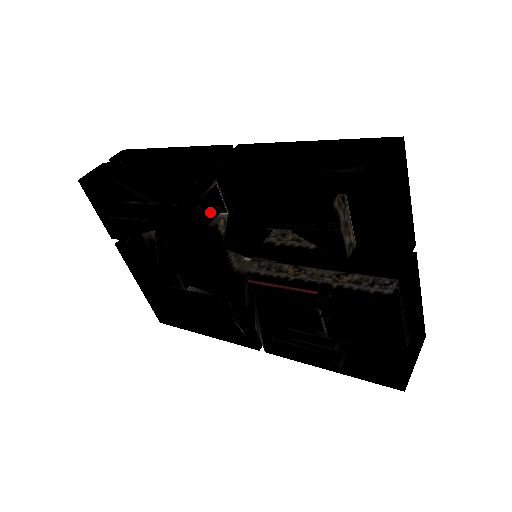
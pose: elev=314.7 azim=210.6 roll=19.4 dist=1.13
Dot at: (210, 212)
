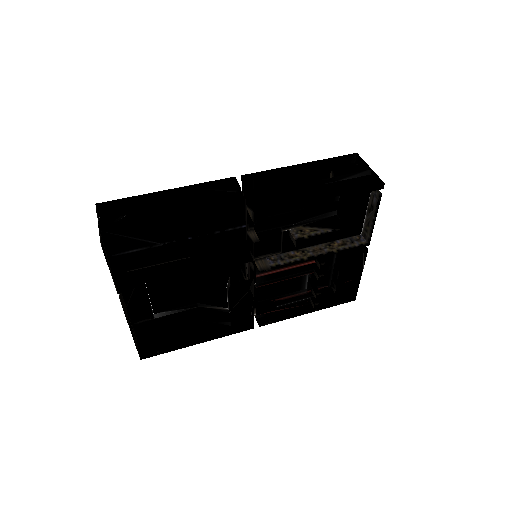
Dot at: (228, 234)
